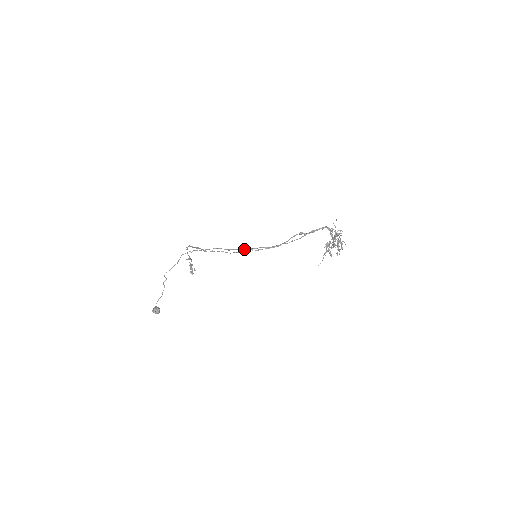
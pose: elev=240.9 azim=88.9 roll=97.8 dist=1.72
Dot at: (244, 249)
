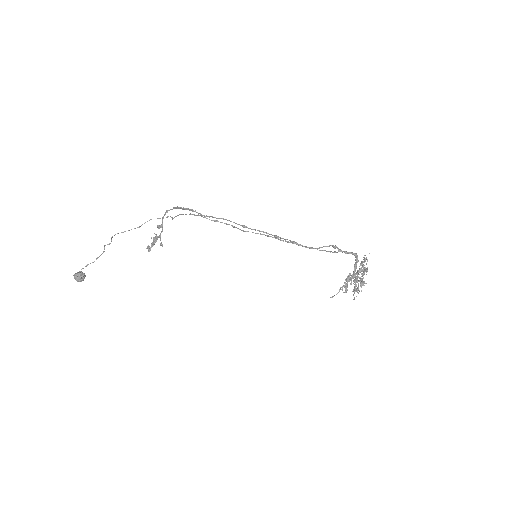
Dot at: (267, 233)
